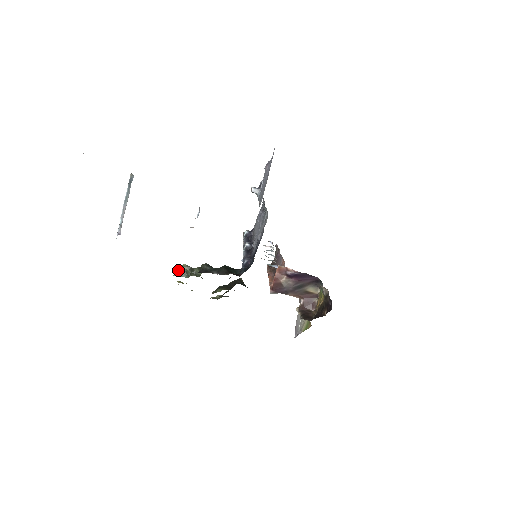
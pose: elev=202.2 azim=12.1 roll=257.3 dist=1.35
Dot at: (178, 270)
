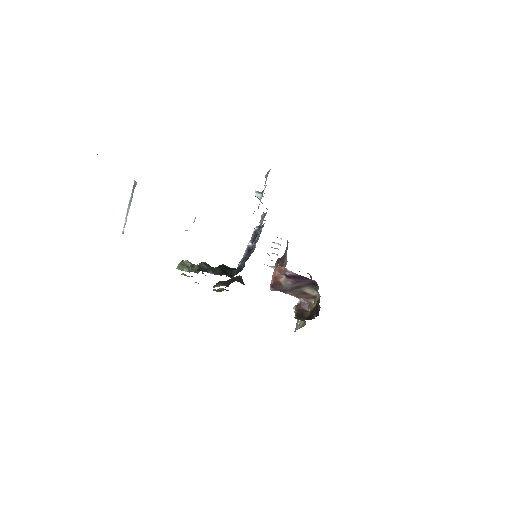
Dot at: (181, 265)
